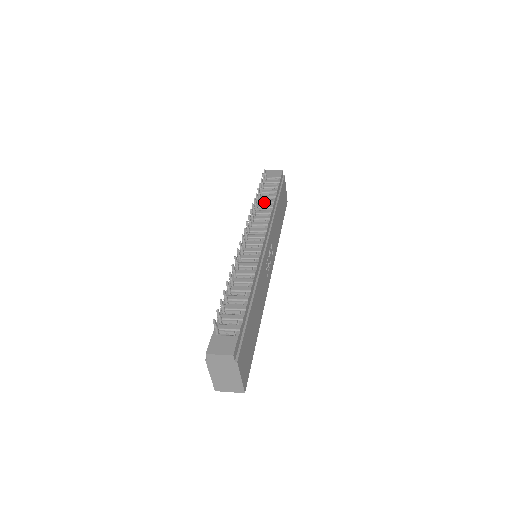
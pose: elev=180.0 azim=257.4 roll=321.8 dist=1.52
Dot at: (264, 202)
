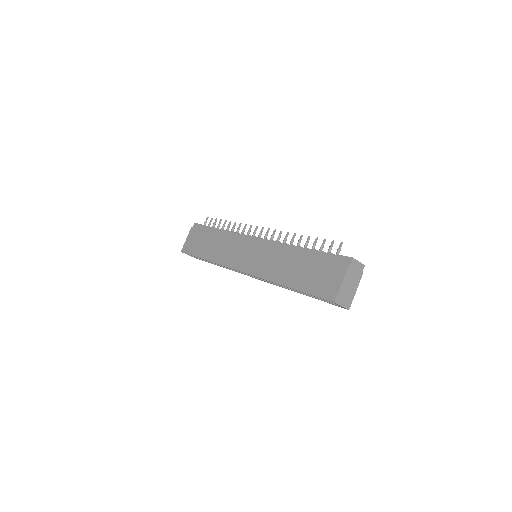
Dot at: occluded
